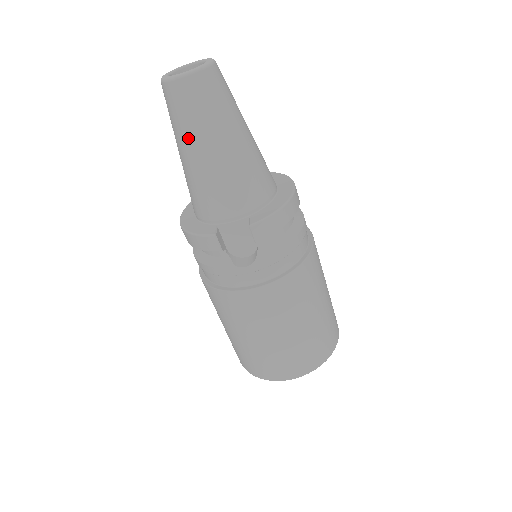
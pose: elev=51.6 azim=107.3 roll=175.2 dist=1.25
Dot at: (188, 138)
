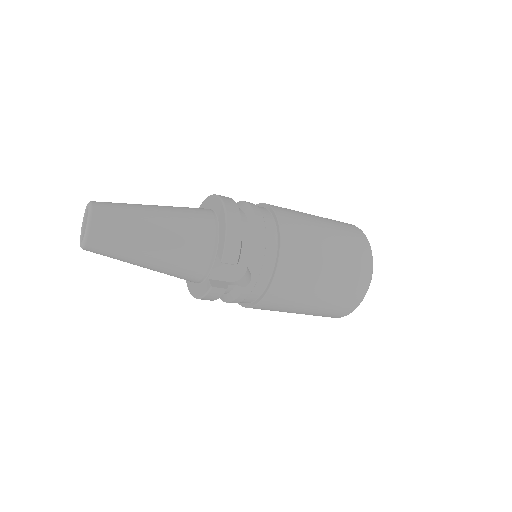
Dot at: (132, 259)
